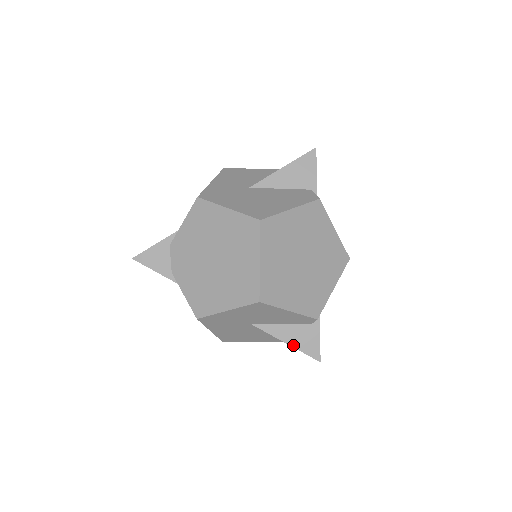
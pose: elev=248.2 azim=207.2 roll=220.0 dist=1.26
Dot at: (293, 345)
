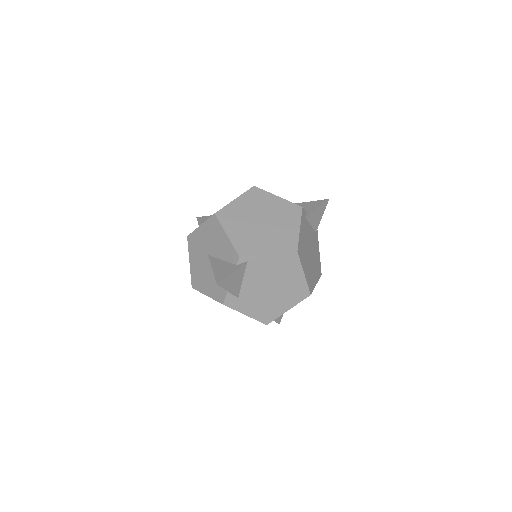
Dot at: (214, 271)
